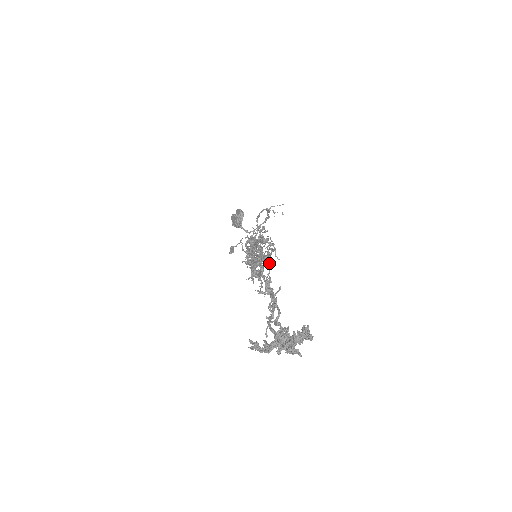
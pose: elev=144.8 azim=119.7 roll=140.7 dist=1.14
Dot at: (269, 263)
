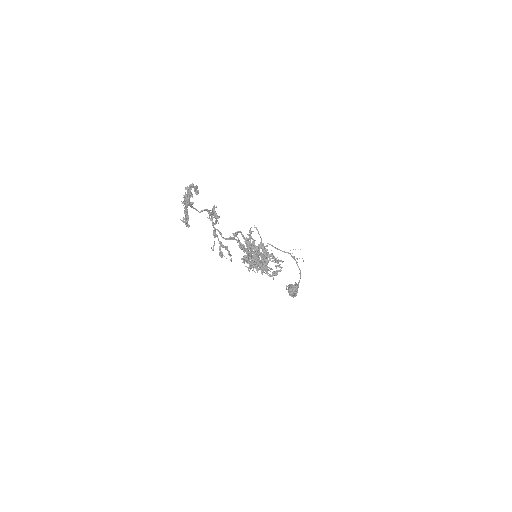
Dot at: (254, 249)
